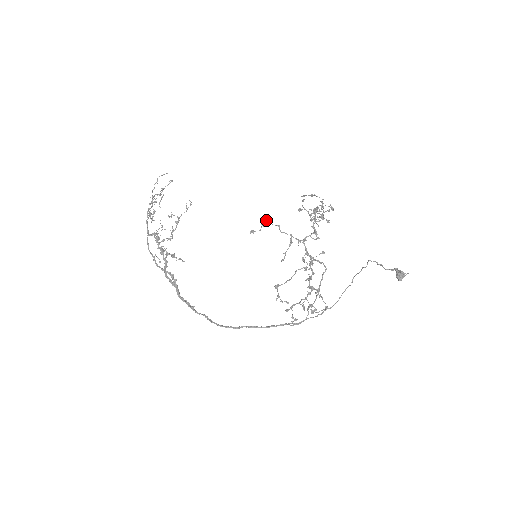
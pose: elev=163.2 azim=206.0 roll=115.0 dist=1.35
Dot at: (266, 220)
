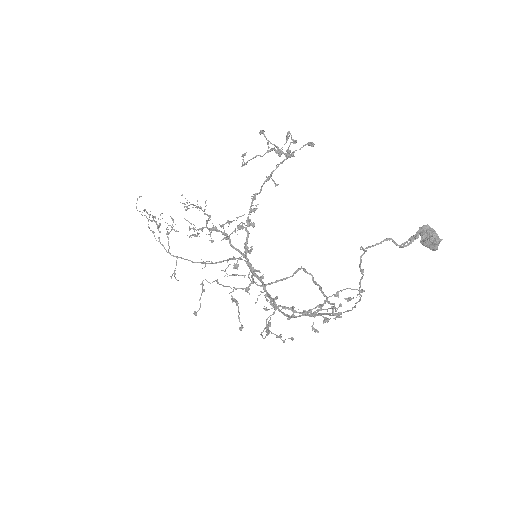
Dot at: (202, 282)
